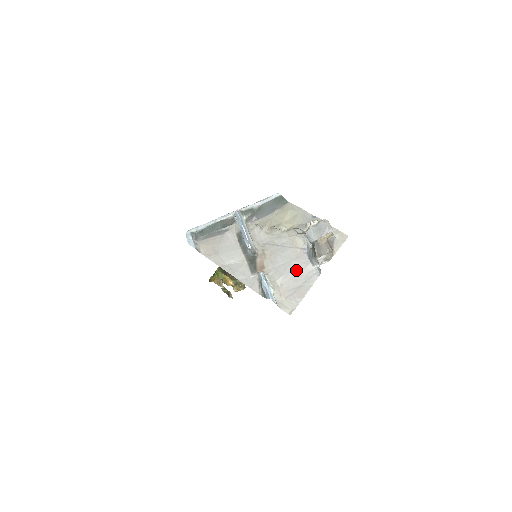
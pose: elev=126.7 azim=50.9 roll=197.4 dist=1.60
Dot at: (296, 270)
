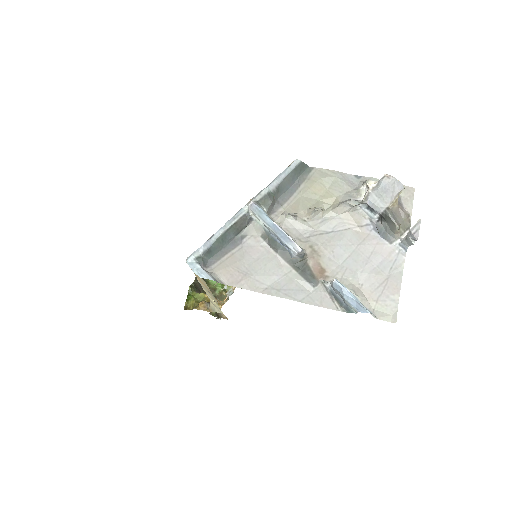
Dot at: (371, 258)
